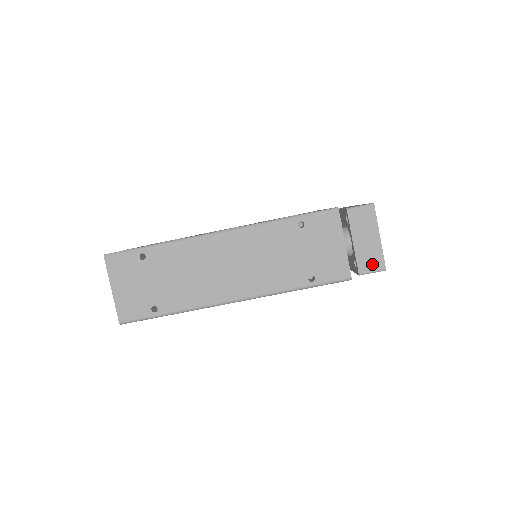
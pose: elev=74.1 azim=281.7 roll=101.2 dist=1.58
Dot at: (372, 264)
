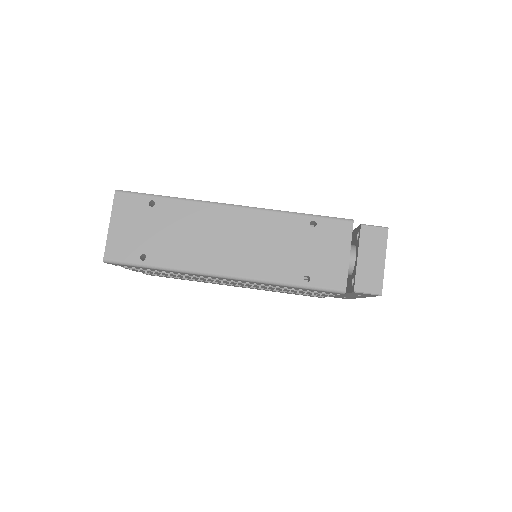
Dot at: (370, 285)
